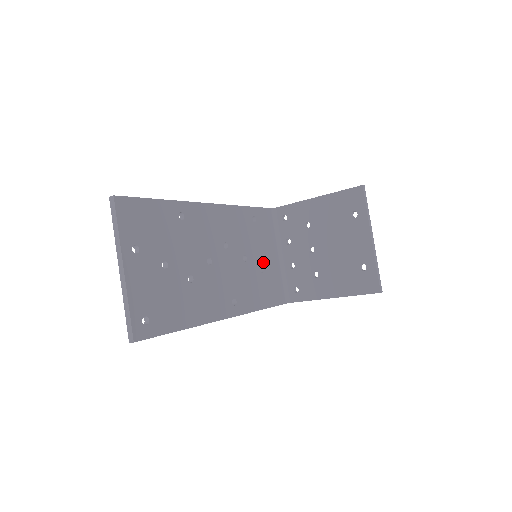
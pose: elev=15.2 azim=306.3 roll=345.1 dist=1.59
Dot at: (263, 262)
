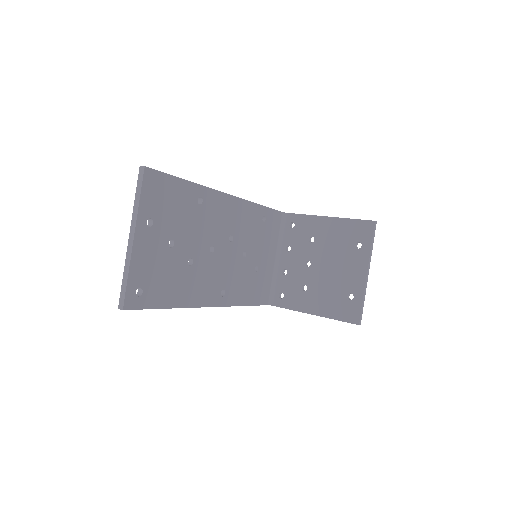
Dot at: (260, 261)
